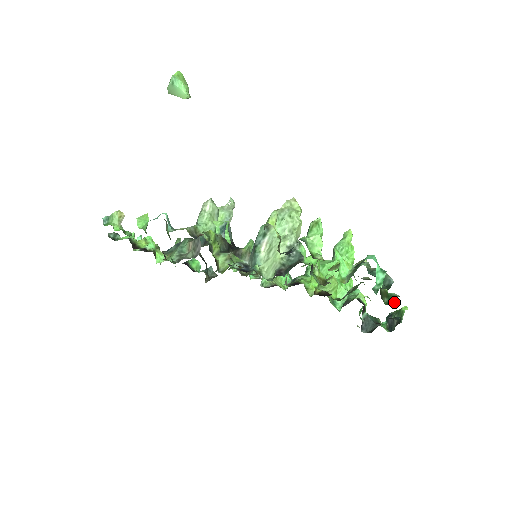
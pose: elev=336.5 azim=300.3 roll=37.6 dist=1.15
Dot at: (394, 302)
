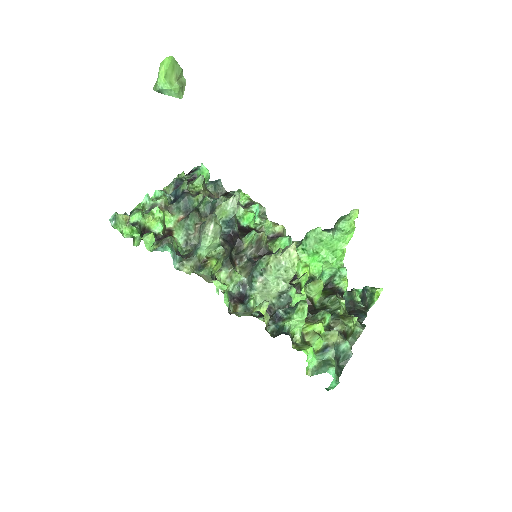
Dot at: occluded
